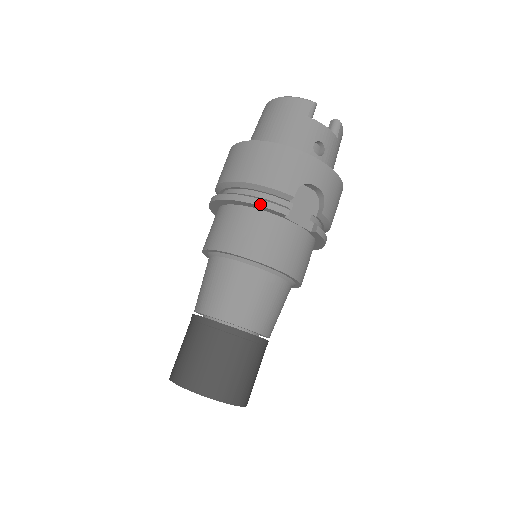
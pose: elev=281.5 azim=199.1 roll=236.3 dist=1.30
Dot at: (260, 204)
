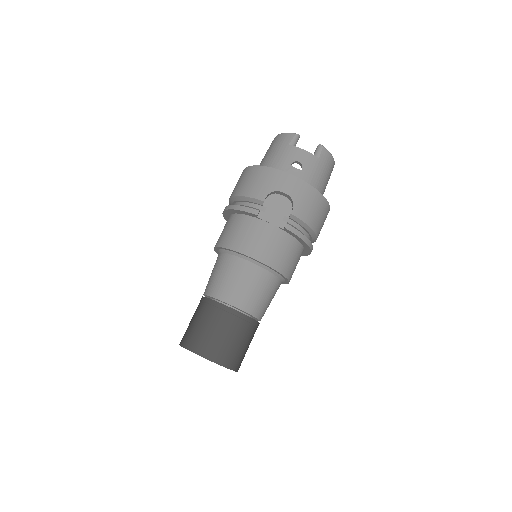
Dot at: (239, 209)
